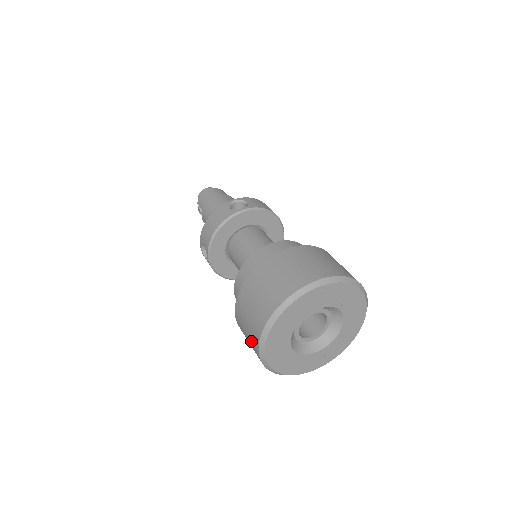
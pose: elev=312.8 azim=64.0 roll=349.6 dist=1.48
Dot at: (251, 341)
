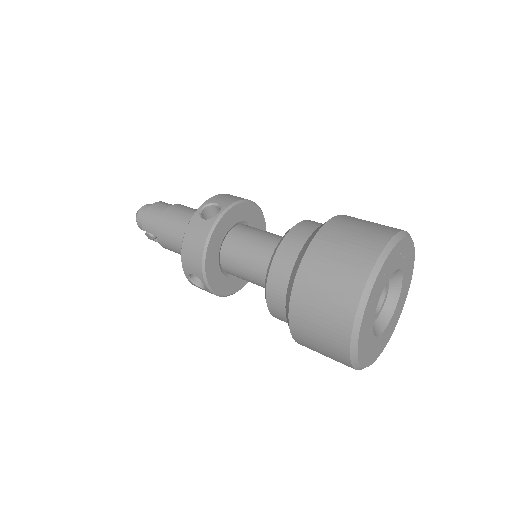
Dot at: (332, 353)
